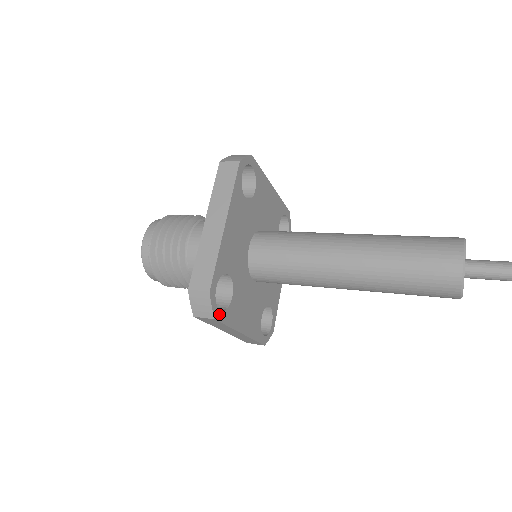
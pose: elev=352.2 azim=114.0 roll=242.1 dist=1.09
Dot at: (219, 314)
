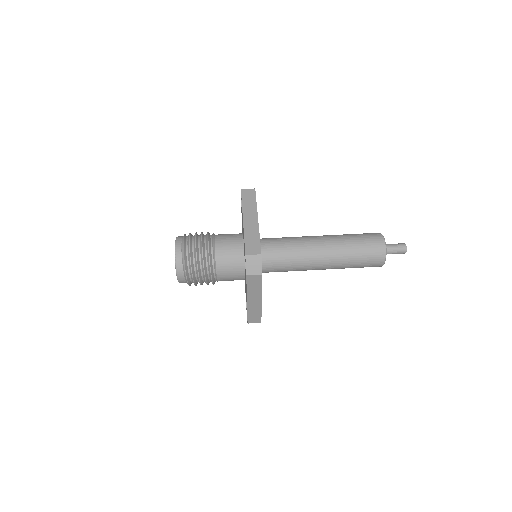
Dot at: occluded
